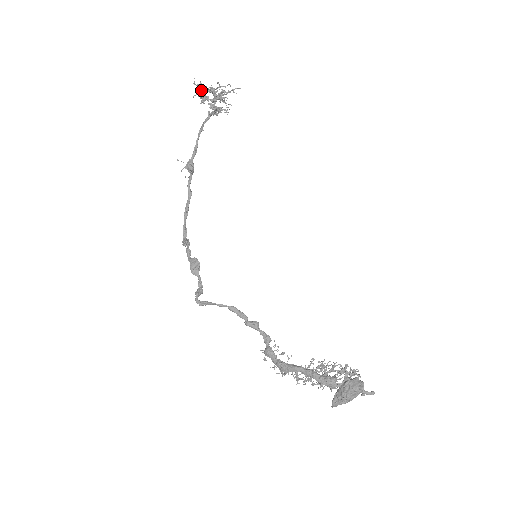
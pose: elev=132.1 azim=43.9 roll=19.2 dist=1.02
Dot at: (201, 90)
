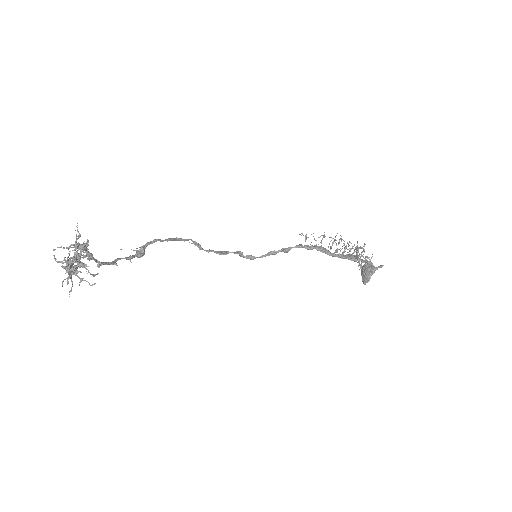
Dot at: (70, 277)
